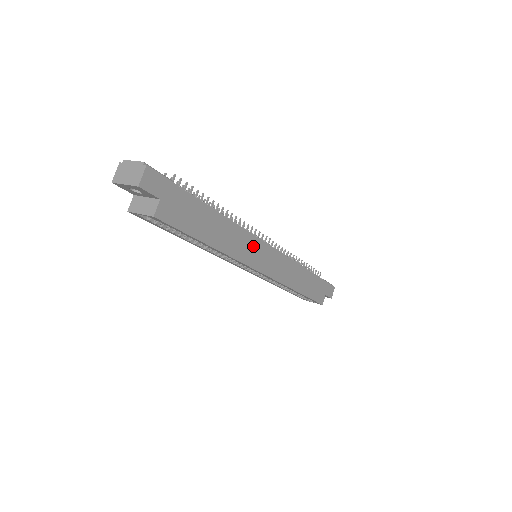
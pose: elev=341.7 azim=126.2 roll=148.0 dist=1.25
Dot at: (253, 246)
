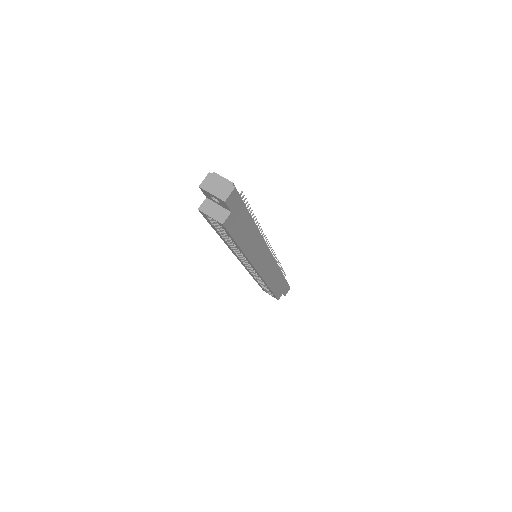
Dot at: (262, 251)
